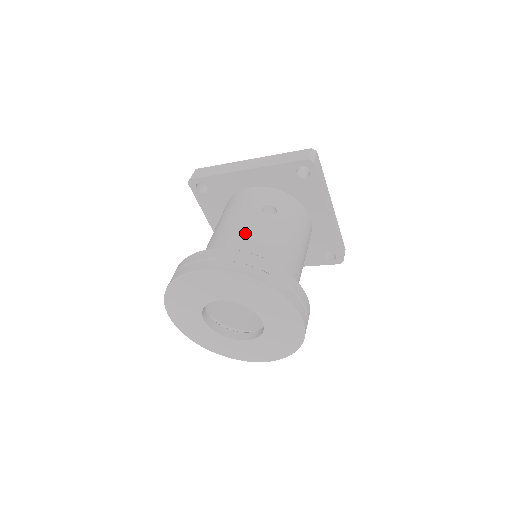
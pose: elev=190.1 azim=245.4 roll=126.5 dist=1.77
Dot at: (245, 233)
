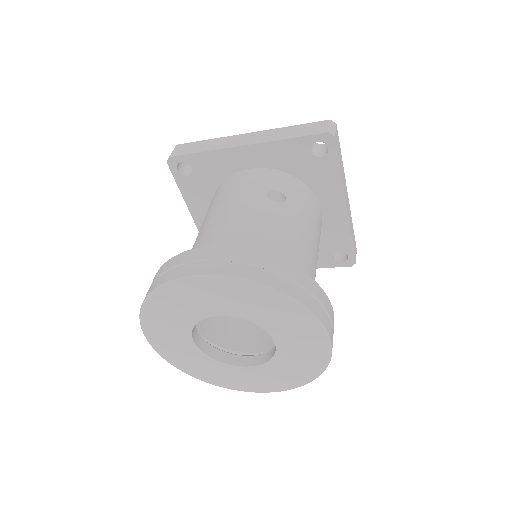
Dot at: (249, 226)
